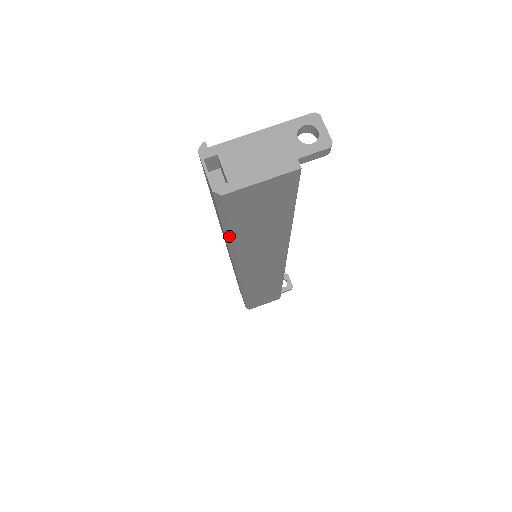
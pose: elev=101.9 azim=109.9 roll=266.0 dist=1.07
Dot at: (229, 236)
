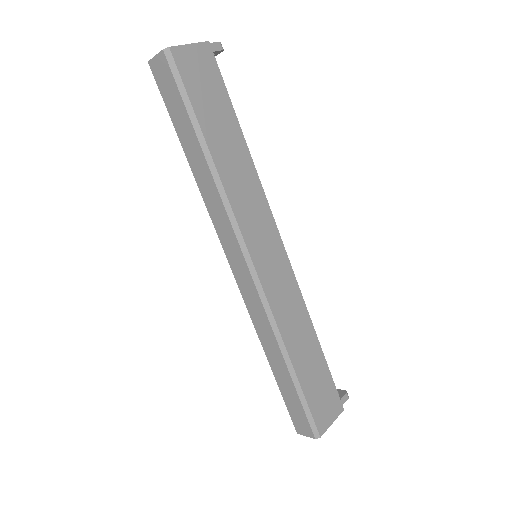
Dot at: (199, 133)
